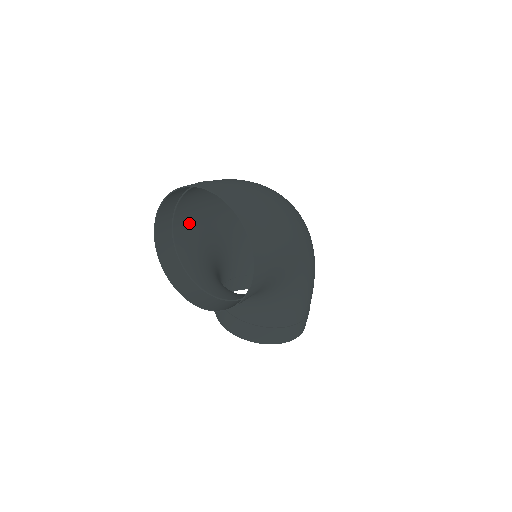
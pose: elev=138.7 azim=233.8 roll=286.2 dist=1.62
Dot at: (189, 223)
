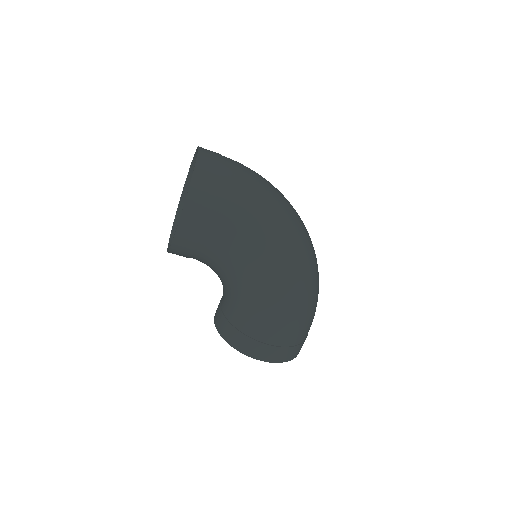
Dot at: occluded
